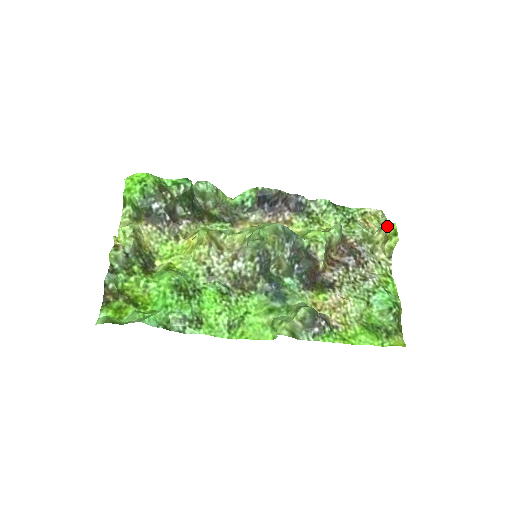
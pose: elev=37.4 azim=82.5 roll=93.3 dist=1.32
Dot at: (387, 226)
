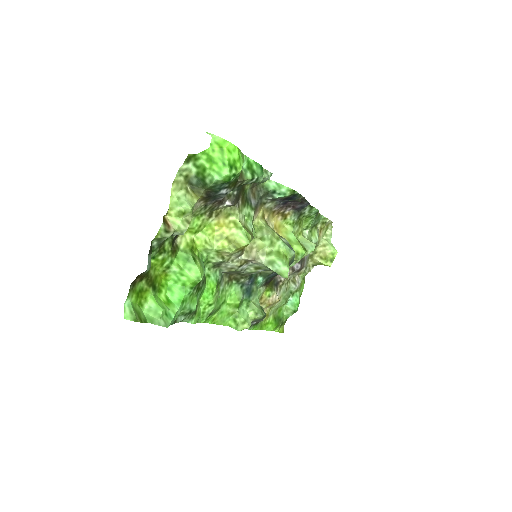
Dot at: (331, 249)
